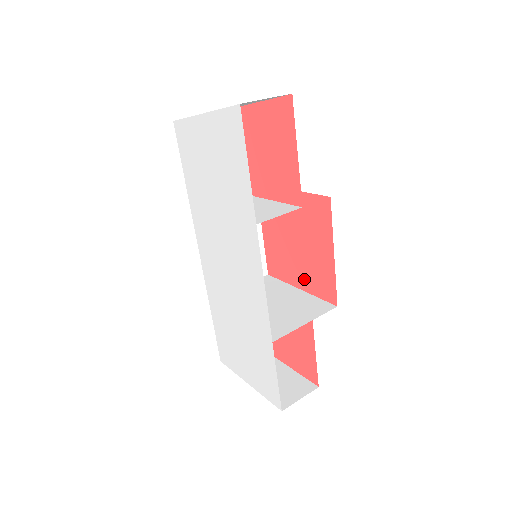
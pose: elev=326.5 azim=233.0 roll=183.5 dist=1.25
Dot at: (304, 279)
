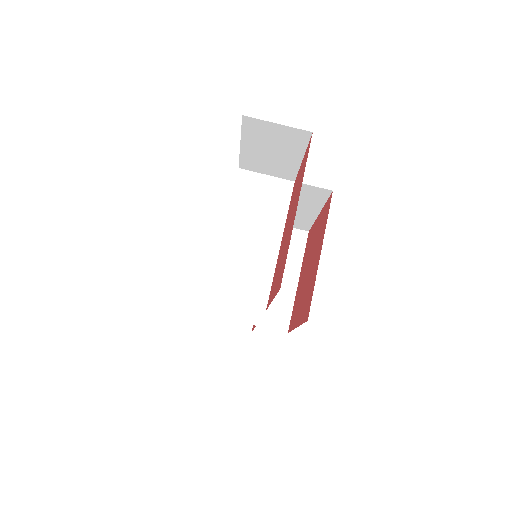
Dot at: (299, 286)
